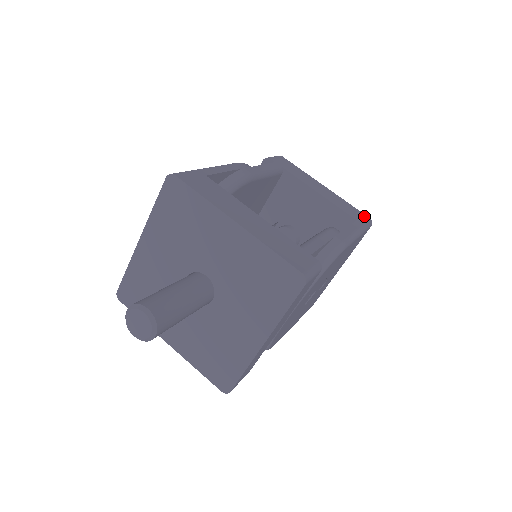
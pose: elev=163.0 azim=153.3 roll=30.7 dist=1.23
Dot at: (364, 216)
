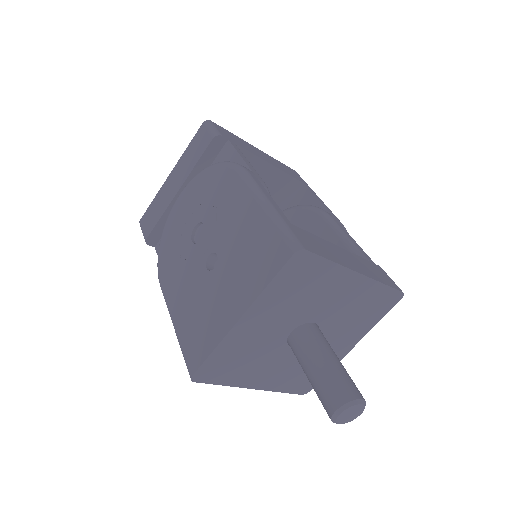
Dot at: (295, 172)
